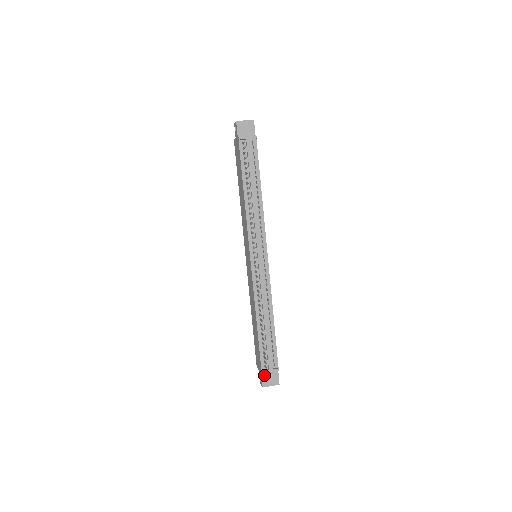
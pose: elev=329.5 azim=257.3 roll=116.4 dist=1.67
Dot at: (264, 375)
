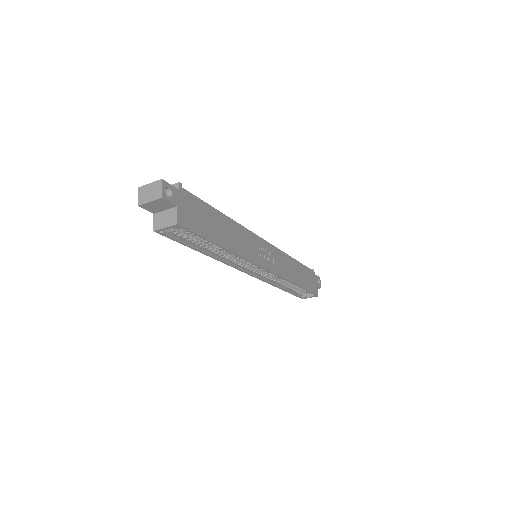
Dot at: occluded
